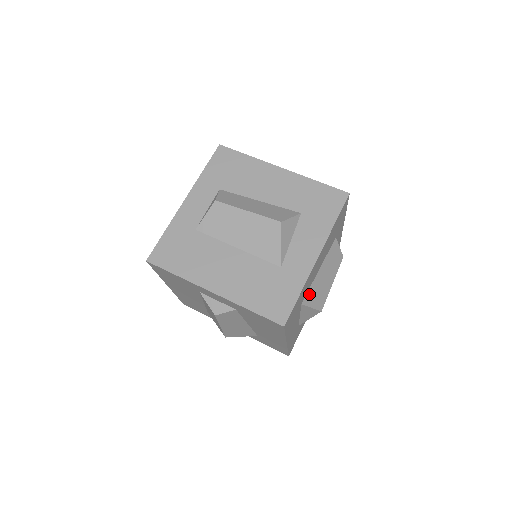
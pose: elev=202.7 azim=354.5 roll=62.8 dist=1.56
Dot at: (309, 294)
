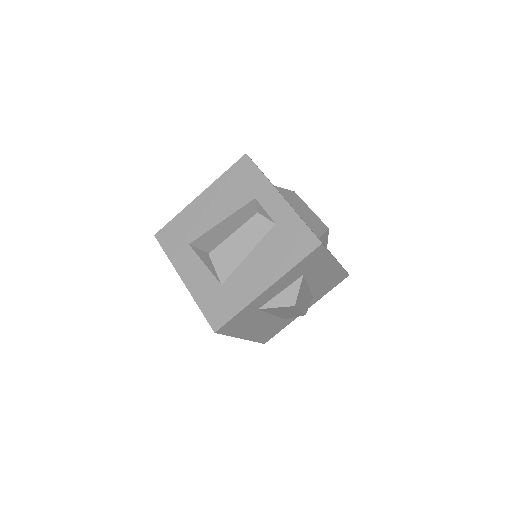
Dot at: (304, 282)
